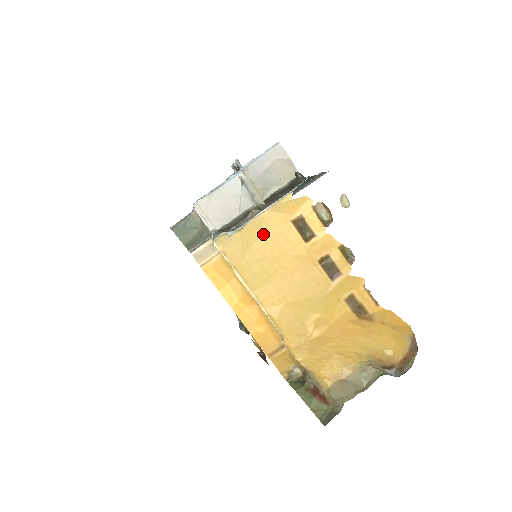
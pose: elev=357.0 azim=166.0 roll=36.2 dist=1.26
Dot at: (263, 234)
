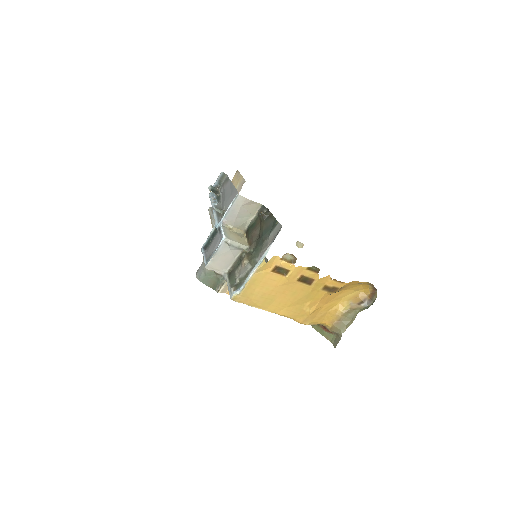
Dot at: (258, 285)
